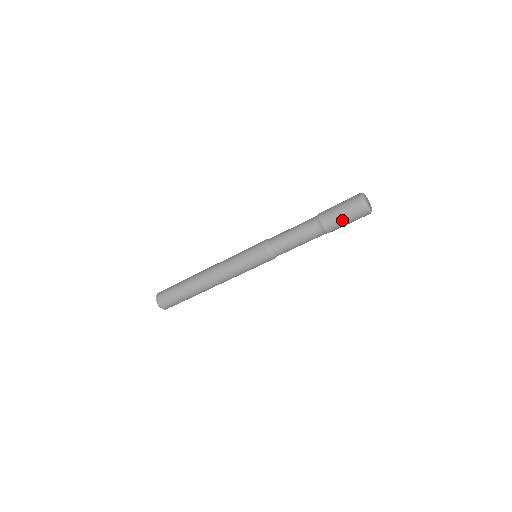
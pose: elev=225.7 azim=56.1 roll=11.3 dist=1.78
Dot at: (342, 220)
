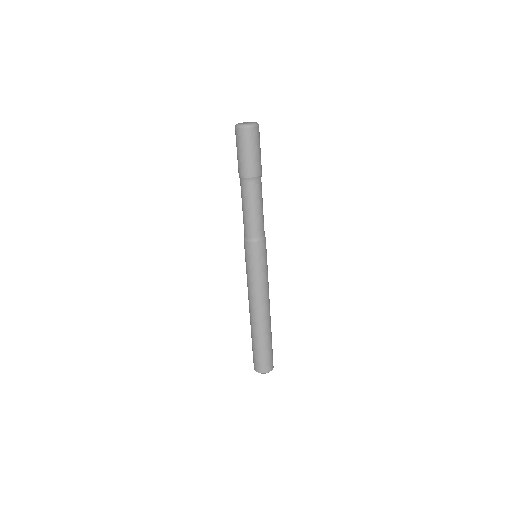
Dot at: (244, 156)
